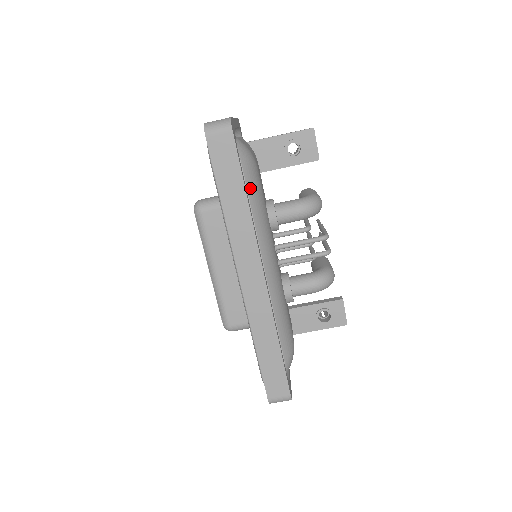
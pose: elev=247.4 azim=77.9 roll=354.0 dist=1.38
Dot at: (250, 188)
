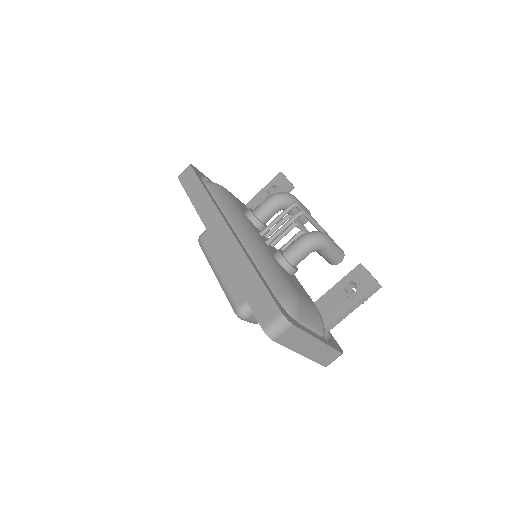
Dot at: (217, 195)
